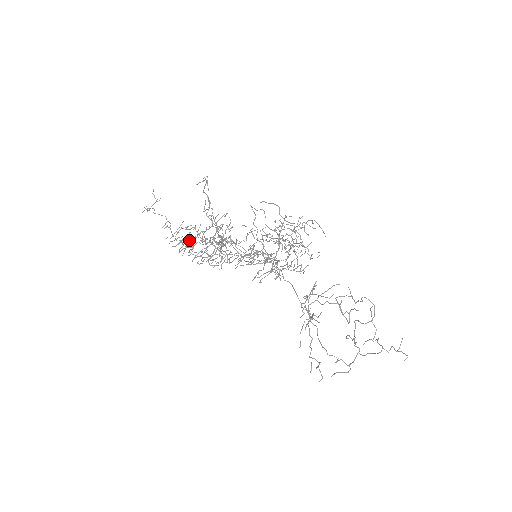
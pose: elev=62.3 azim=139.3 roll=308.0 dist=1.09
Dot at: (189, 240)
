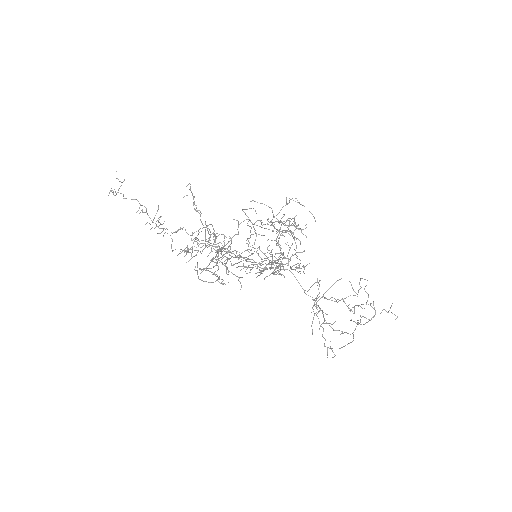
Dot at: occluded
